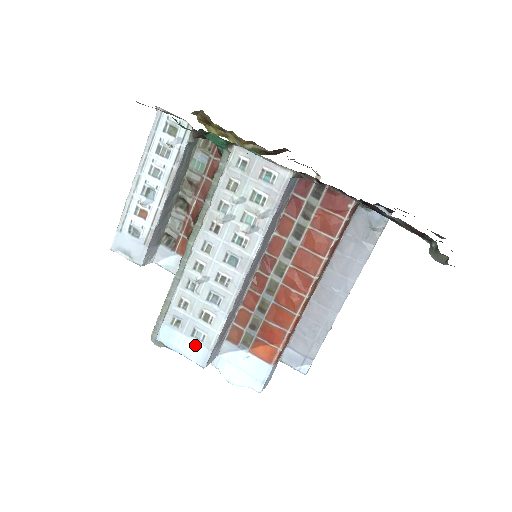
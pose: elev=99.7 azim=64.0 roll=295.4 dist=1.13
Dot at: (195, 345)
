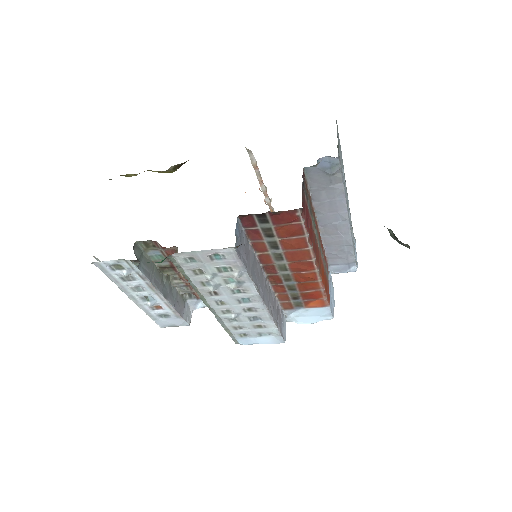
Dot at: (267, 338)
